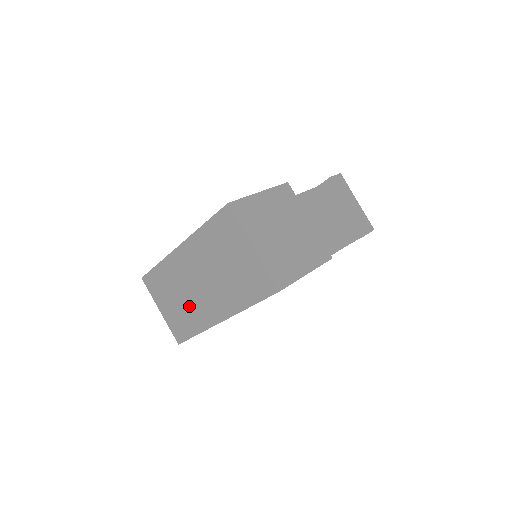
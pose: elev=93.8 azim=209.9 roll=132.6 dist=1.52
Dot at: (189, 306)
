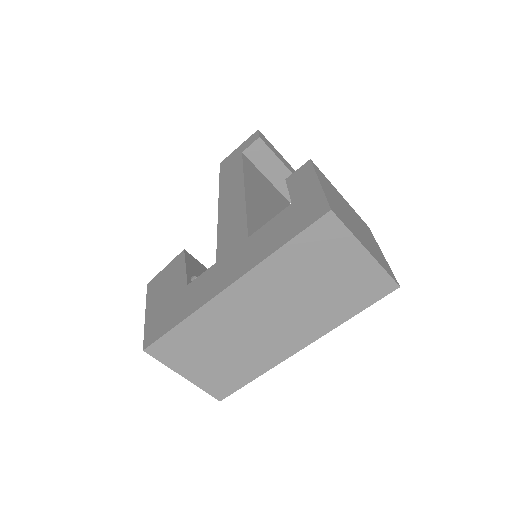
Dot at: (244, 352)
